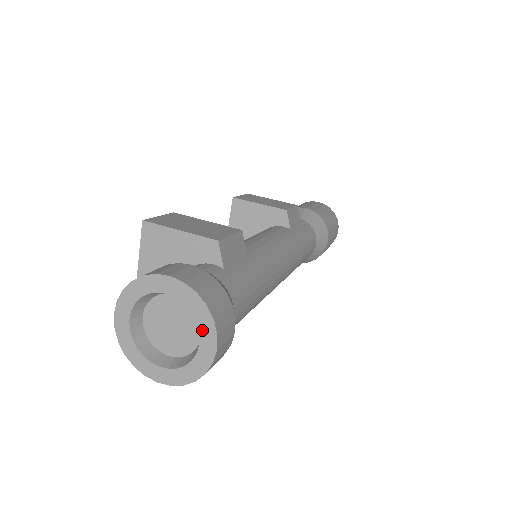
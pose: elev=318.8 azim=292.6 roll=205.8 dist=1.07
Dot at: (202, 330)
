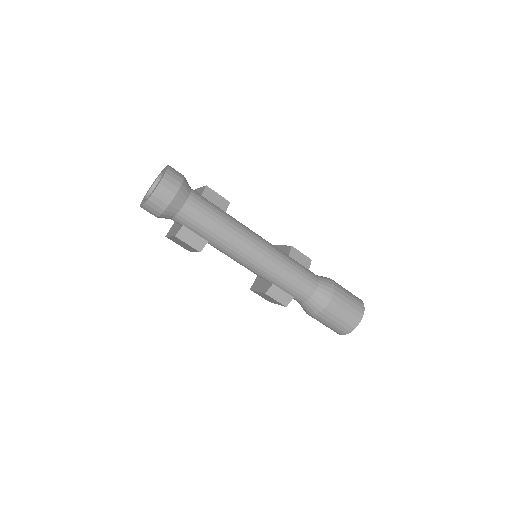
Dot at: (161, 178)
